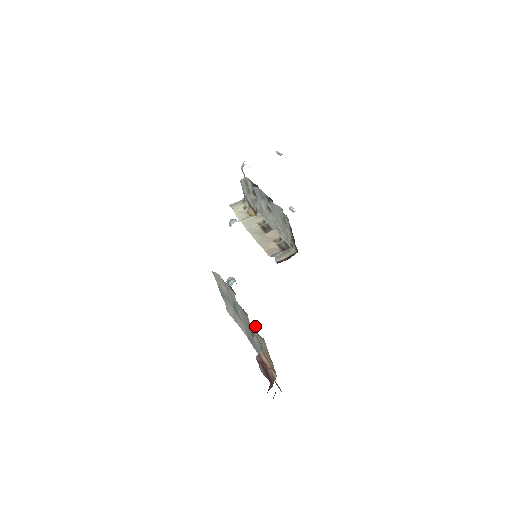
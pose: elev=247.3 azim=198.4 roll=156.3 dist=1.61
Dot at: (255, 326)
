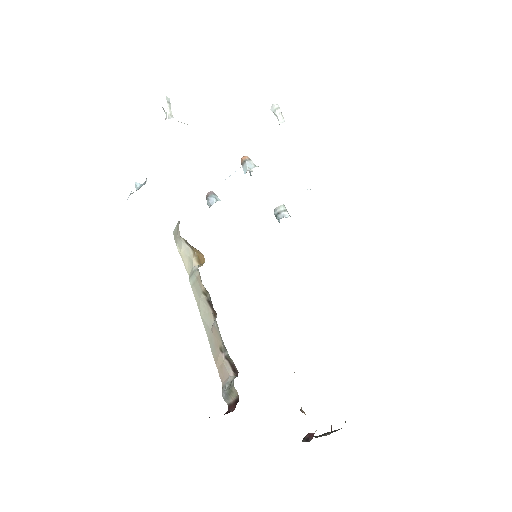
Dot at: occluded
